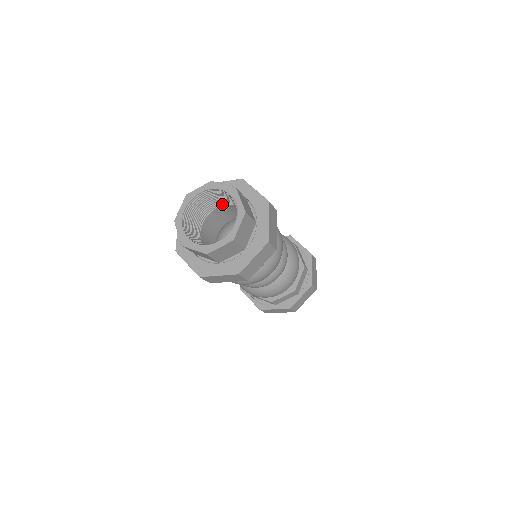
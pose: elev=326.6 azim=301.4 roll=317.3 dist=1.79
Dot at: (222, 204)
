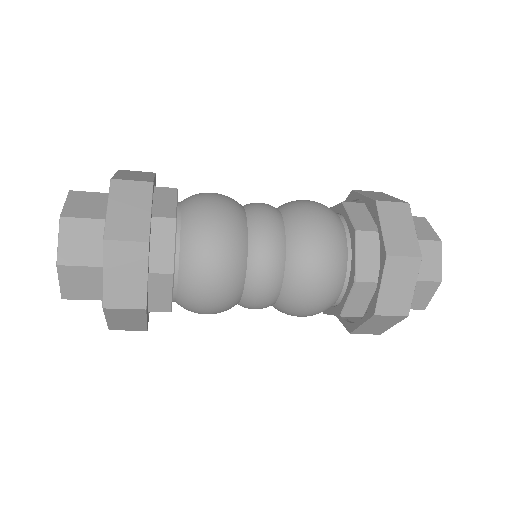
Dot at: occluded
